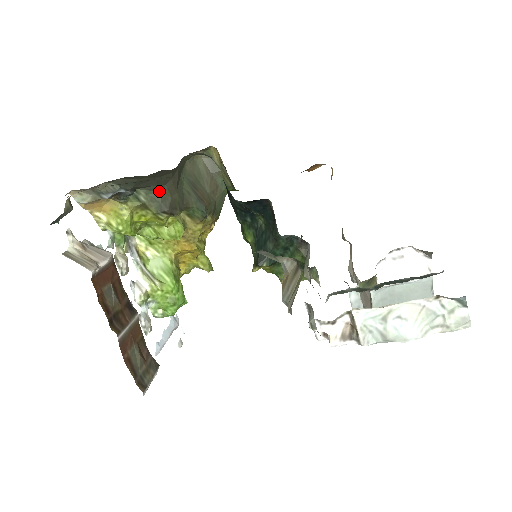
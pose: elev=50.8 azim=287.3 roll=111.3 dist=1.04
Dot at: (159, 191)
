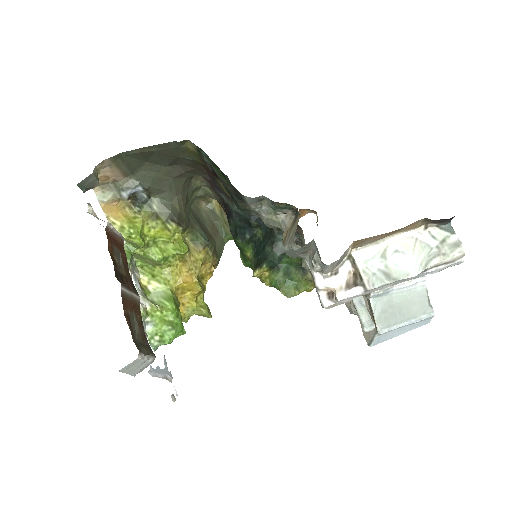
Dot at: (170, 201)
